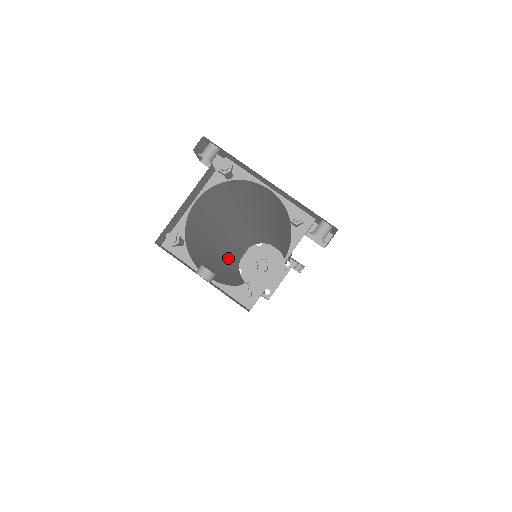
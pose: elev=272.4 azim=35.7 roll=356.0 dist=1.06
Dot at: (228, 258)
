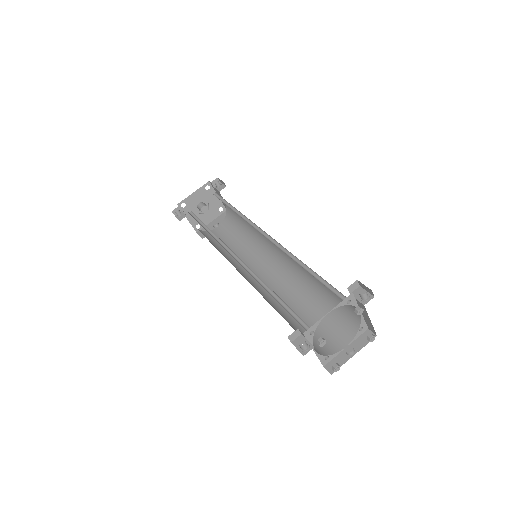
Dot at: (233, 264)
